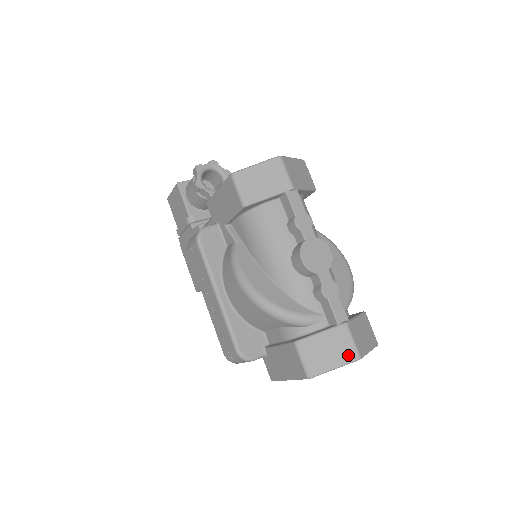
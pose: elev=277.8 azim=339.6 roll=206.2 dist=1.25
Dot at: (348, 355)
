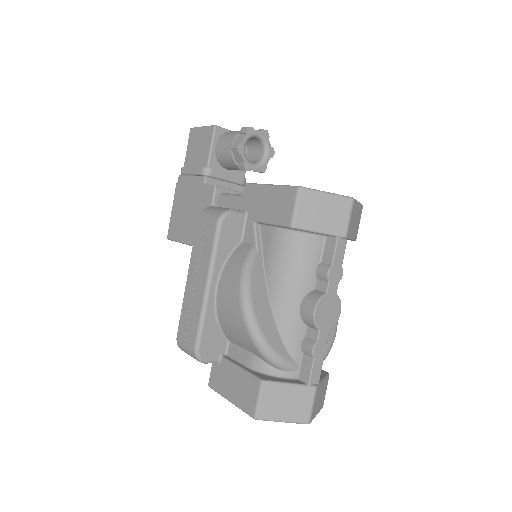
Dot at: (301, 416)
